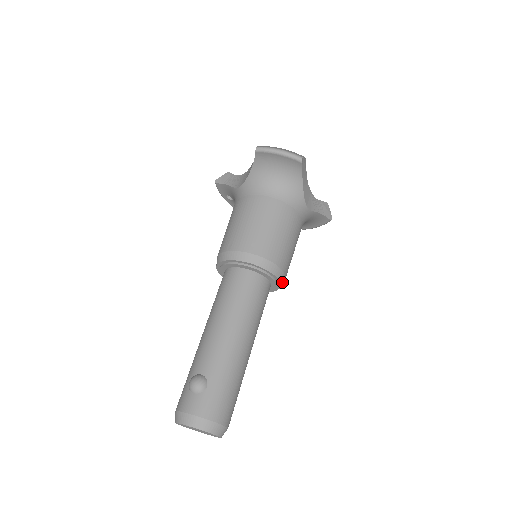
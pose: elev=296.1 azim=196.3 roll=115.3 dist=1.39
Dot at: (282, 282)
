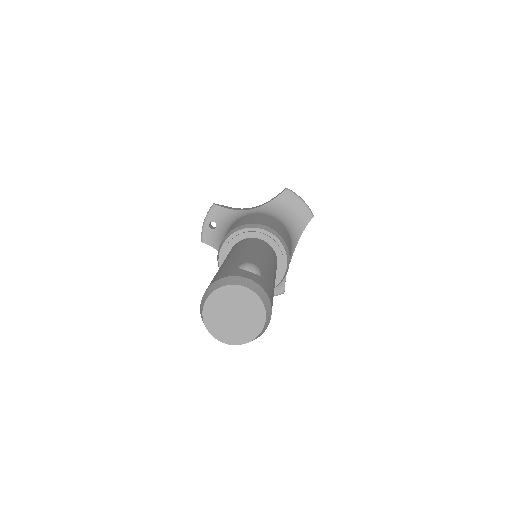
Dot at: (279, 283)
